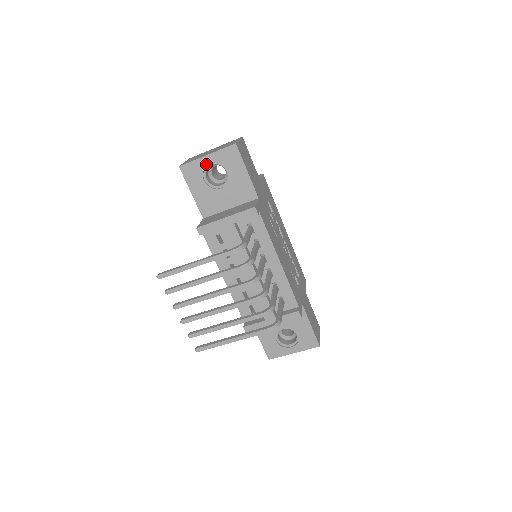
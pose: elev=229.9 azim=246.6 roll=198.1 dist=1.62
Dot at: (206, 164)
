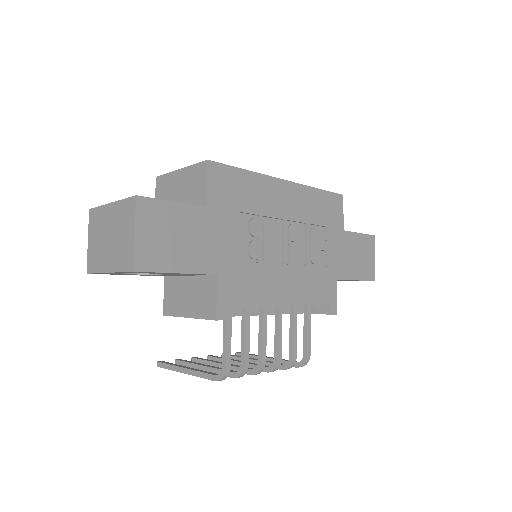
Dot at: (117, 273)
